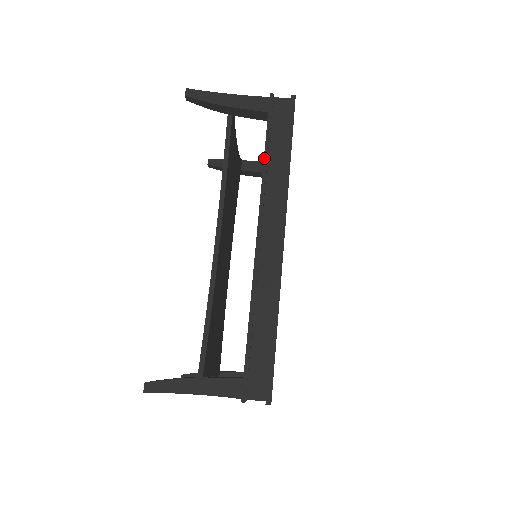
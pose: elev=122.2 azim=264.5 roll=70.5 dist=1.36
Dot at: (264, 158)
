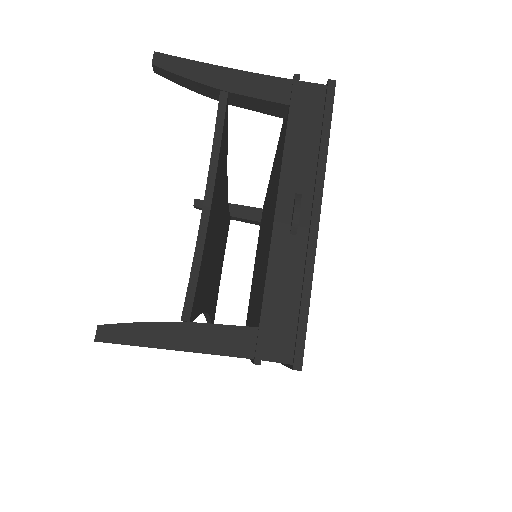
Dot at: occluded
